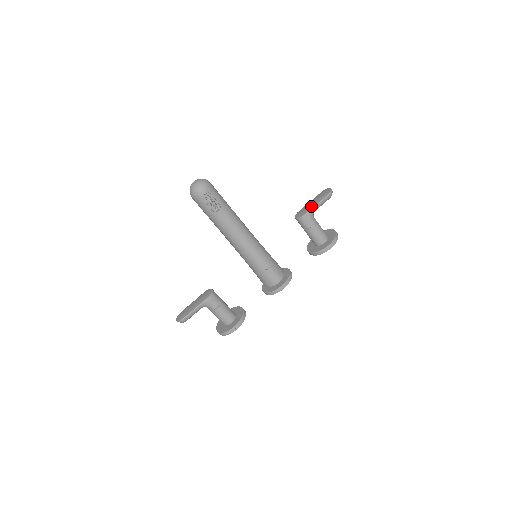
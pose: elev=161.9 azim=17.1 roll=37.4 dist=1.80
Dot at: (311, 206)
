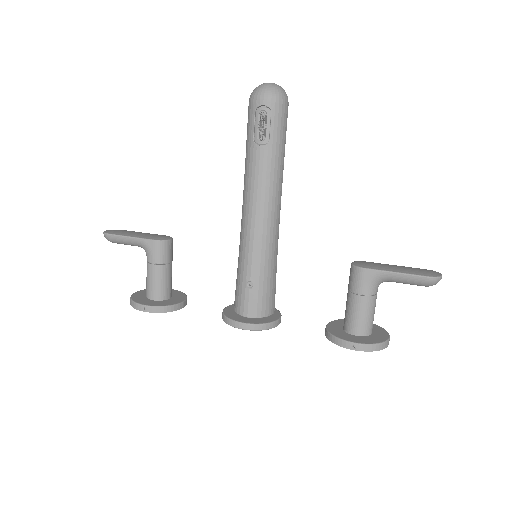
Dot at: (387, 267)
